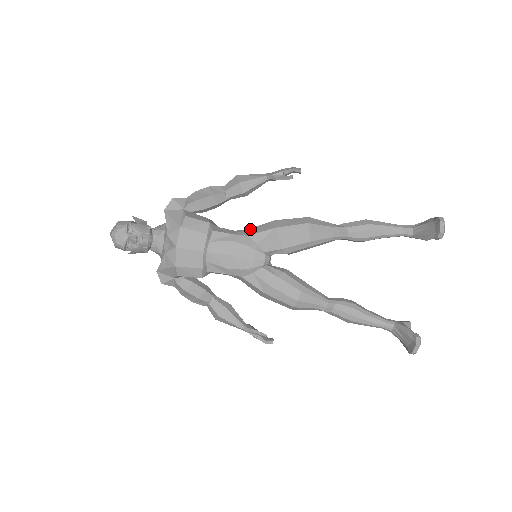
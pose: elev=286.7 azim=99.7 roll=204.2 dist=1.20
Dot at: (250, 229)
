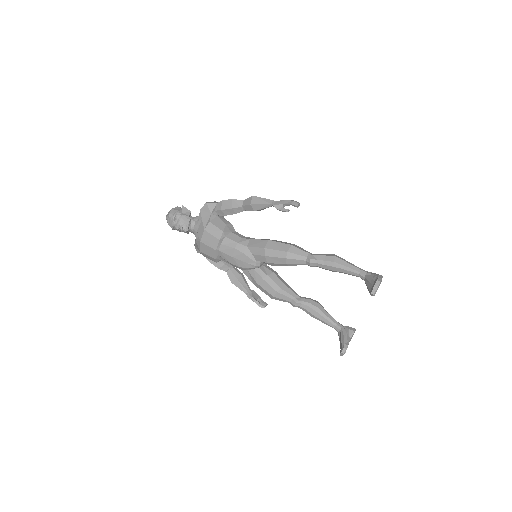
Dot at: (252, 240)
